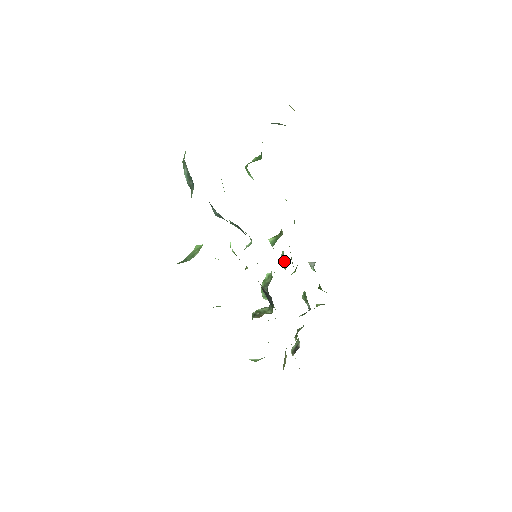
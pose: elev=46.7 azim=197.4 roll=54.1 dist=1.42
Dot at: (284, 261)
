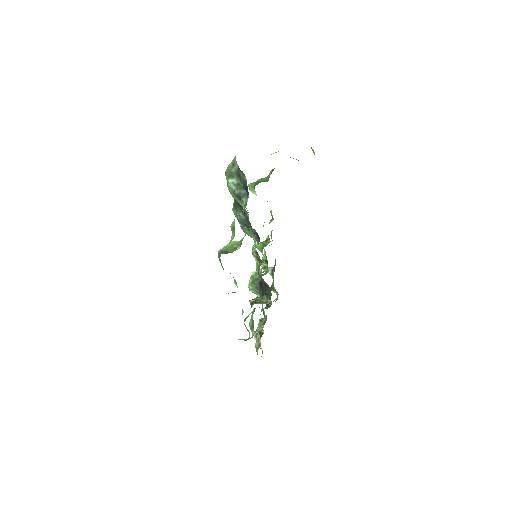
Dot at: (267, 263)
